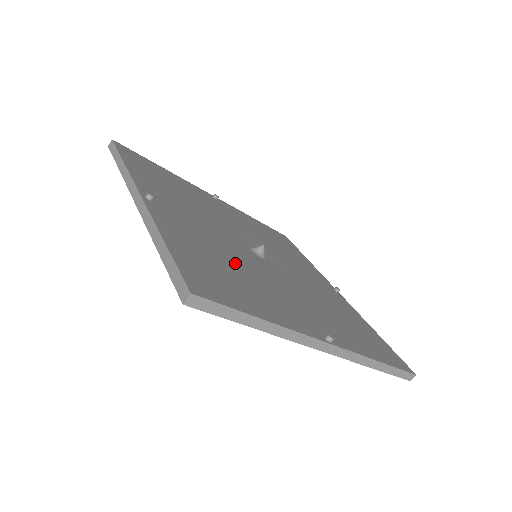
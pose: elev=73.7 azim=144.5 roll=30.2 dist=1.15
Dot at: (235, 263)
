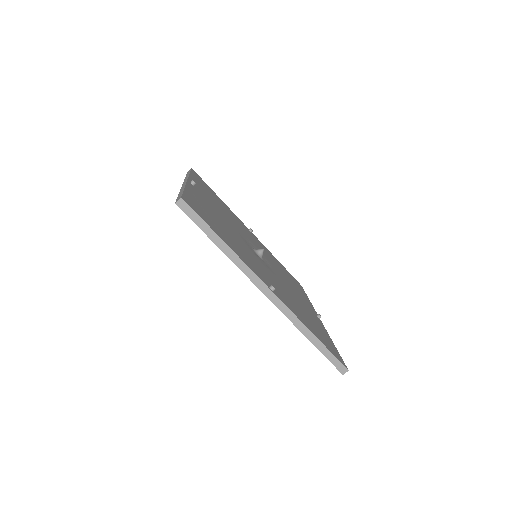
Dot at: (230, 232)
